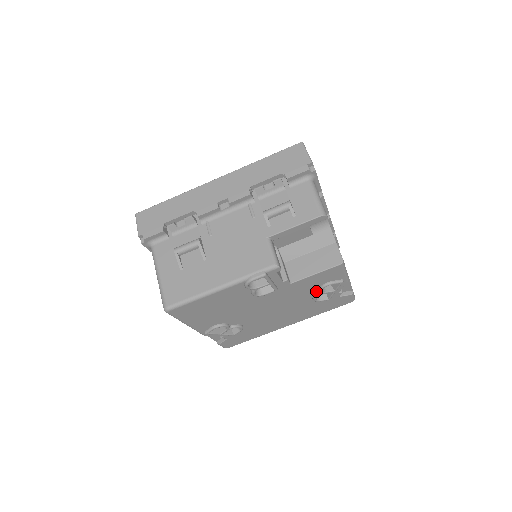
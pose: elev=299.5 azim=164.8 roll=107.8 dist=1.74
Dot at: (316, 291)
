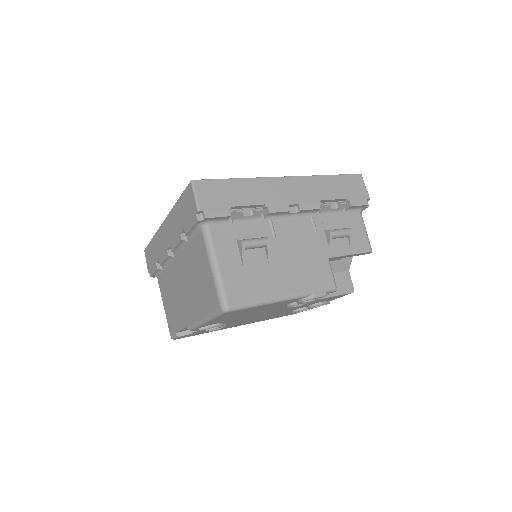
Dot at: (306, 306)
